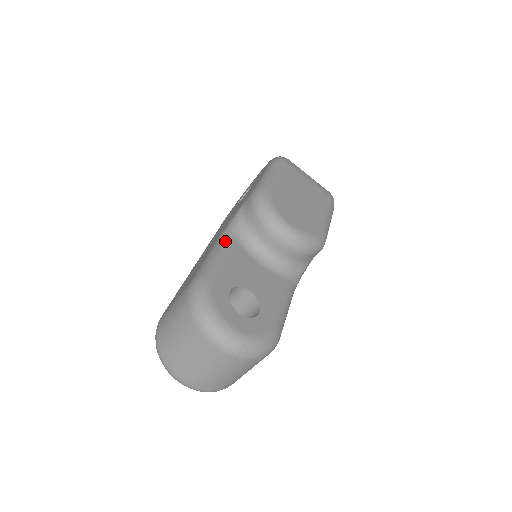
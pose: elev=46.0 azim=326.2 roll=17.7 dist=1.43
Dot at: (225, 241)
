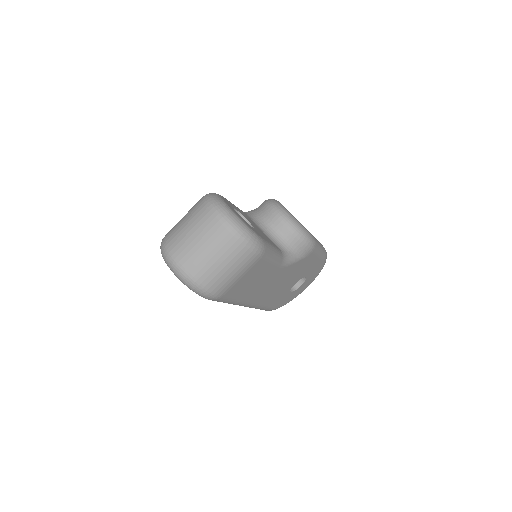
Dot at: occluded
